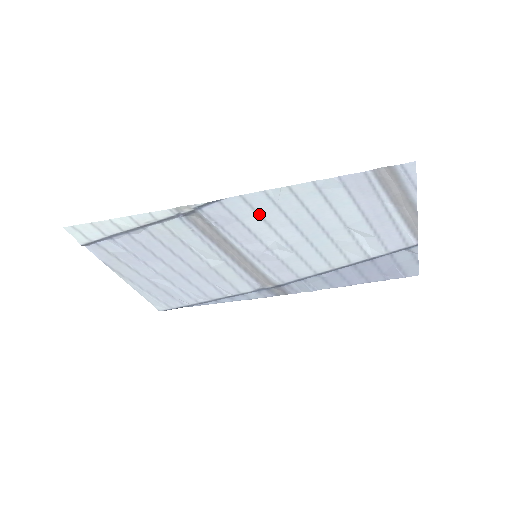
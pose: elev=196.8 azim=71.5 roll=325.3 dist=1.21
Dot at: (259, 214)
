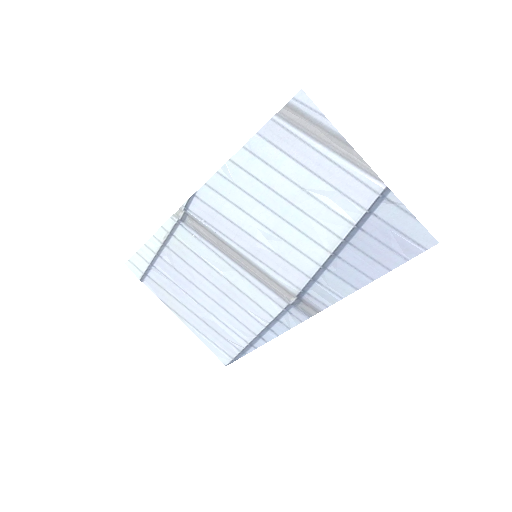
Dot at: (228, 200)
